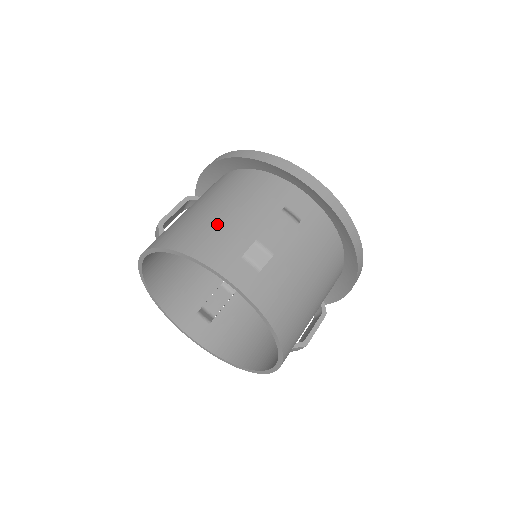
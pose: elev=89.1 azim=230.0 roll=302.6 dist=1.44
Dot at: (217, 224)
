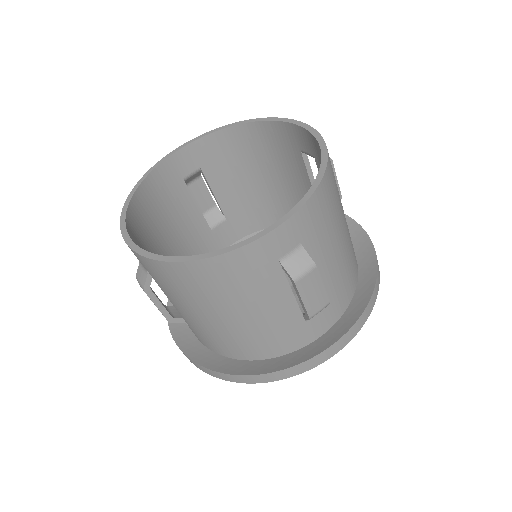
Dot at: occluded
